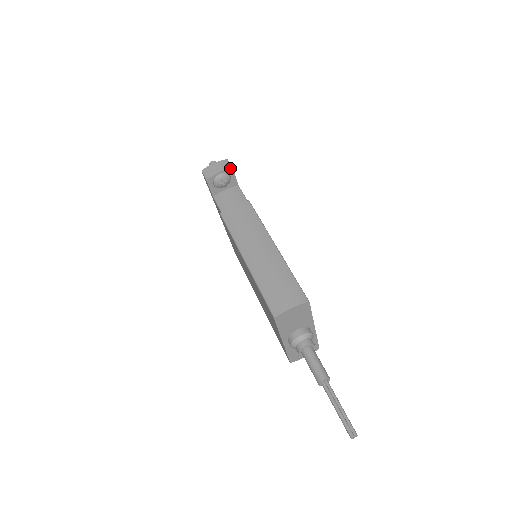
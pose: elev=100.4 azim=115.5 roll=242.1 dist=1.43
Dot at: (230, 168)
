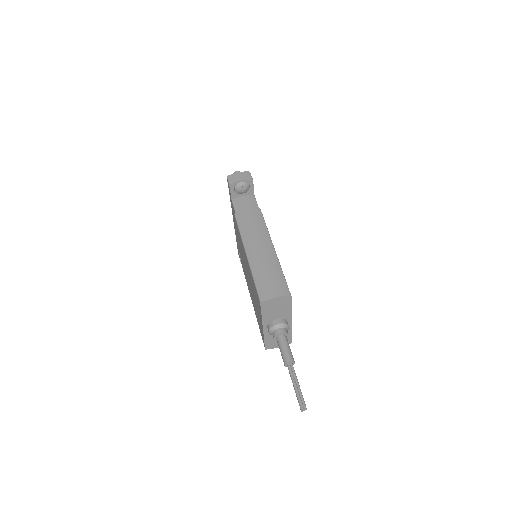
Dot at: (251, 179)
